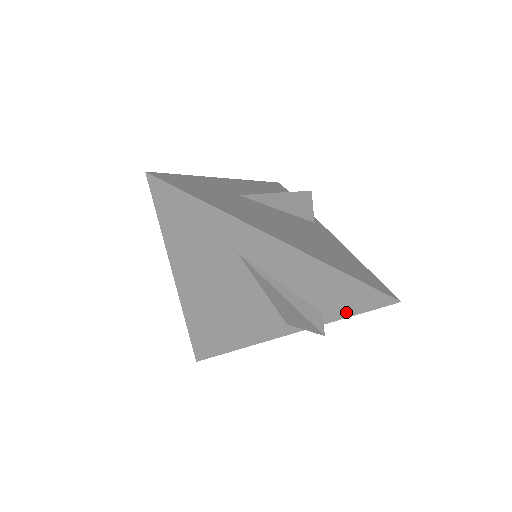
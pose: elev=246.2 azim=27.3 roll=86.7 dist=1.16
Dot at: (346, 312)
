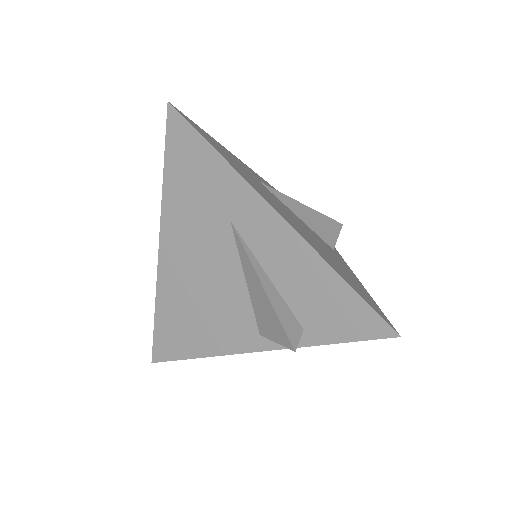
Dot at: (331, 335)
